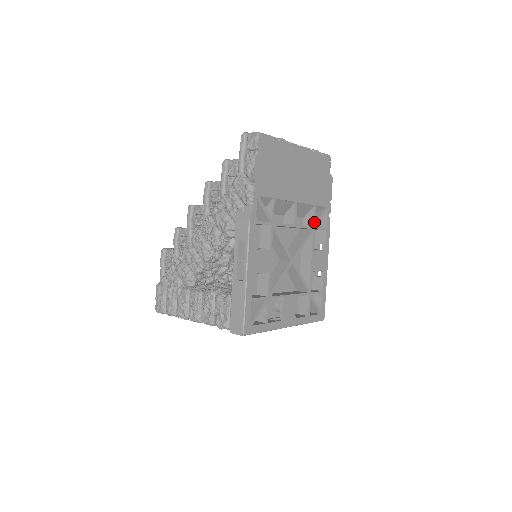
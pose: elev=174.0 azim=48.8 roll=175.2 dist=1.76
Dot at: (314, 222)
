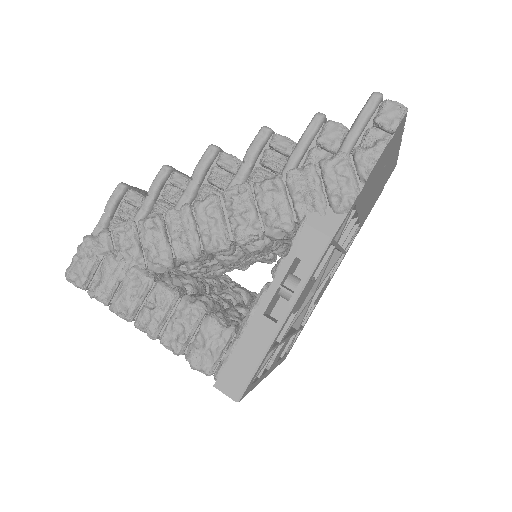
Dot at: (348, 244)
